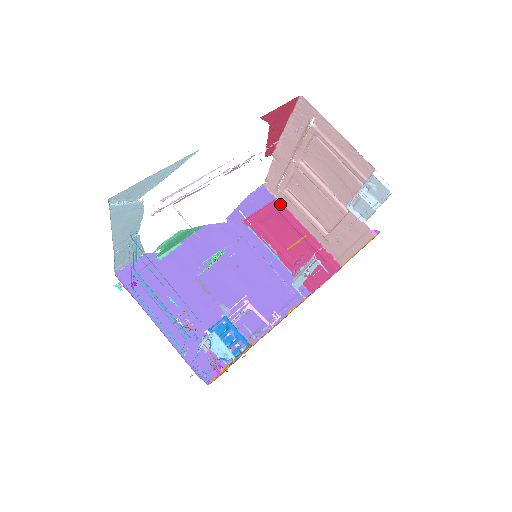
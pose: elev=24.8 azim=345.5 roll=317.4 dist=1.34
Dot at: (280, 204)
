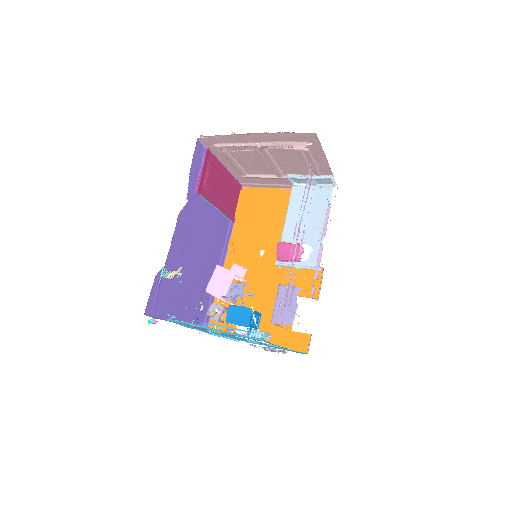
Dot at: (209, 153)
